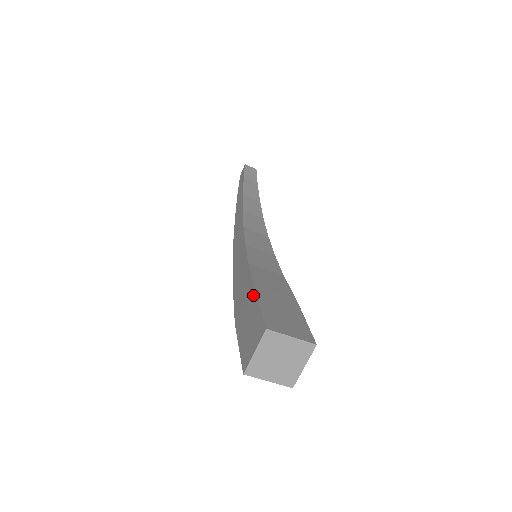
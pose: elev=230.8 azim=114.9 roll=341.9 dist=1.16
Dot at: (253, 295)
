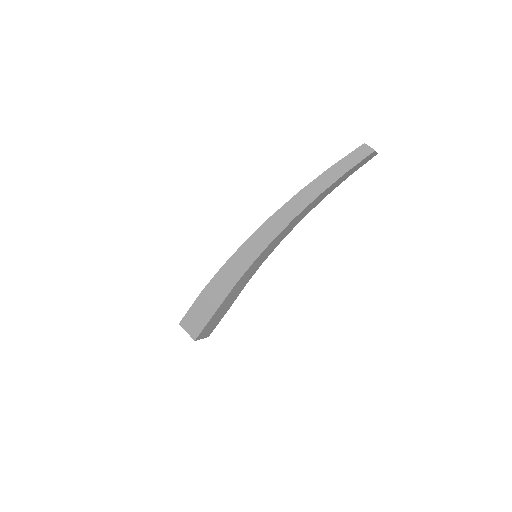
Dot at: (212, 313)
